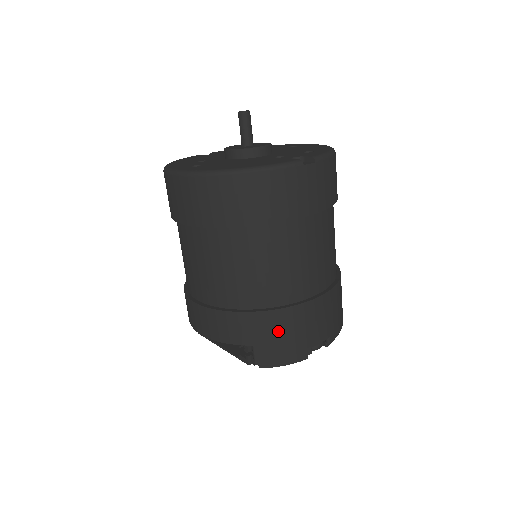
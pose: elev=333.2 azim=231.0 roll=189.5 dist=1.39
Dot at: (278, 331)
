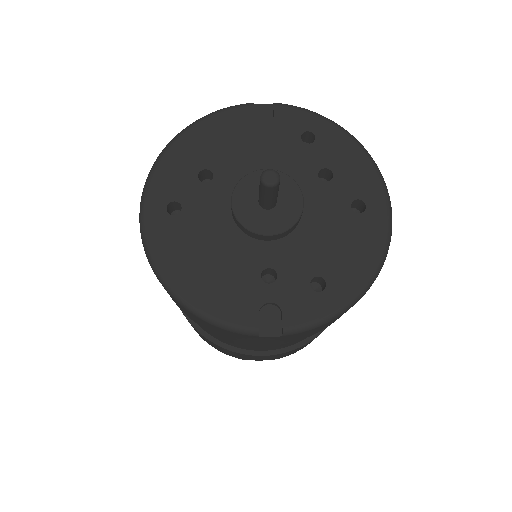
Dot at: (216, 346)
